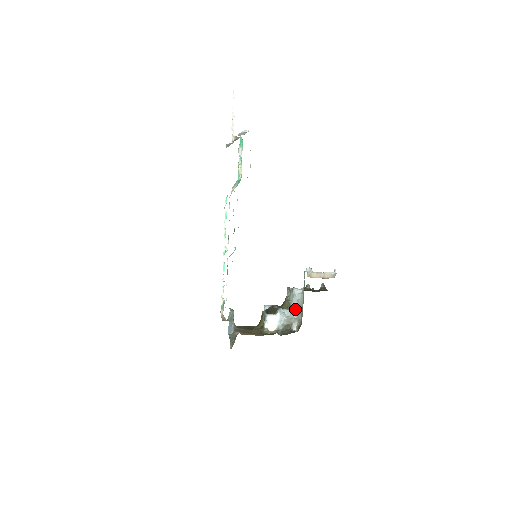
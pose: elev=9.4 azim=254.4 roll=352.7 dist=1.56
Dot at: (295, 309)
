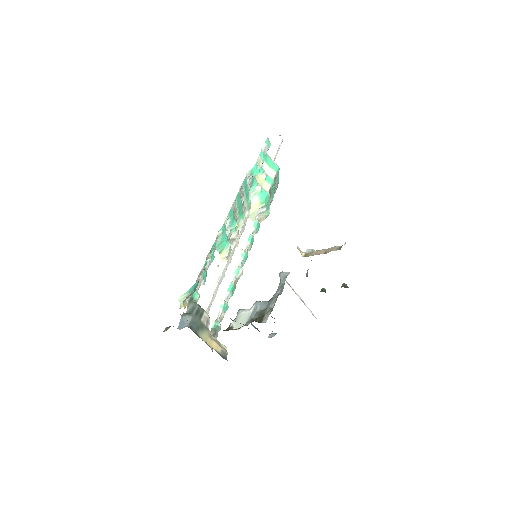
Dot at: (275, 297)
